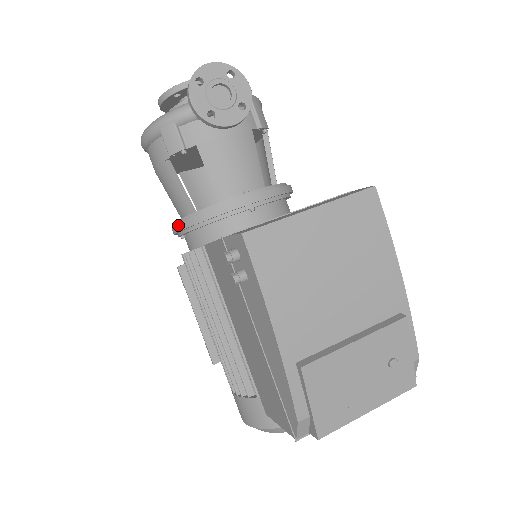
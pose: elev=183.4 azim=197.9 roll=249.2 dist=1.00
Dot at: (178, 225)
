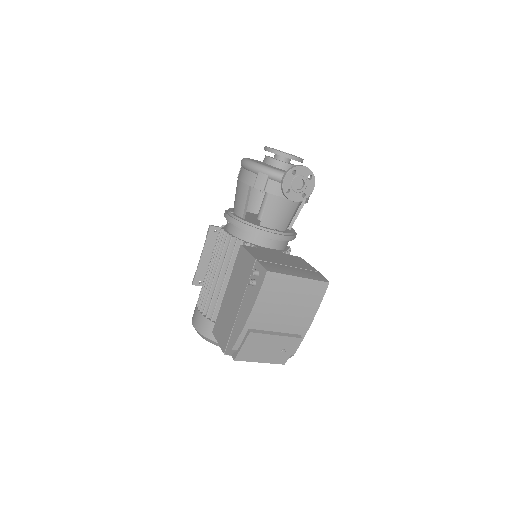
Dot at: (232, 218)
